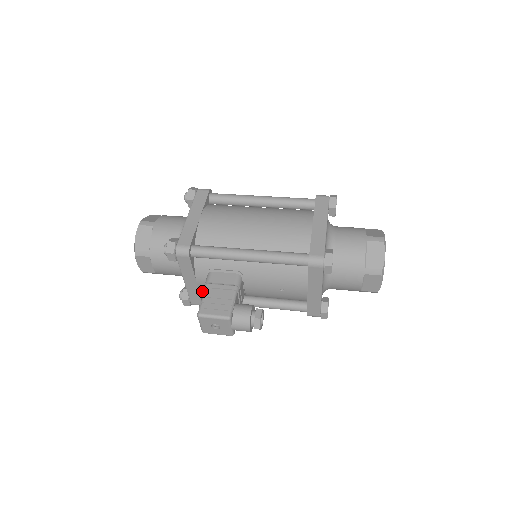
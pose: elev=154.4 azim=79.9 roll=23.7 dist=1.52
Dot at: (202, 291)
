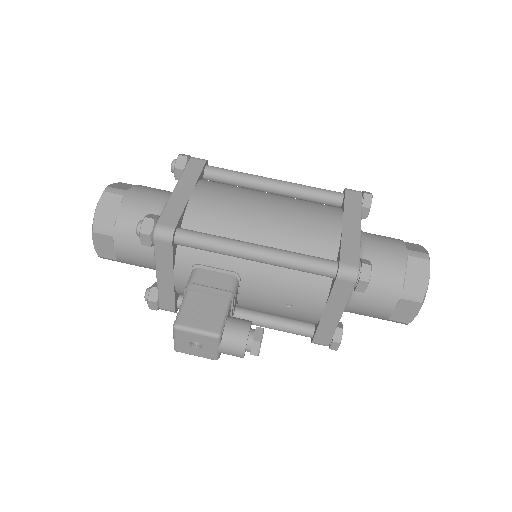
Dot at: (177, 293)
